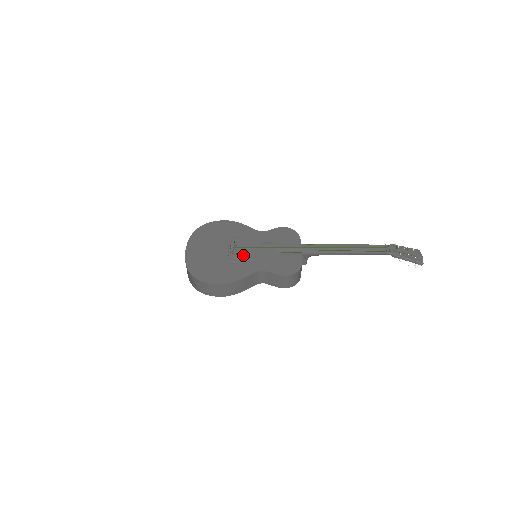
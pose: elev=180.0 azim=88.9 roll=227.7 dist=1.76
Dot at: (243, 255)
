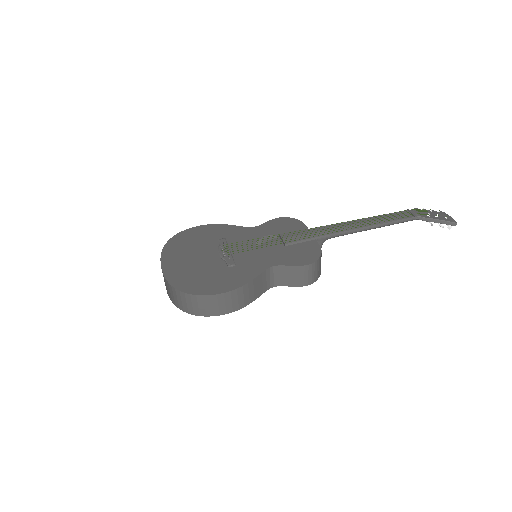
Dot at: (241, 255)
